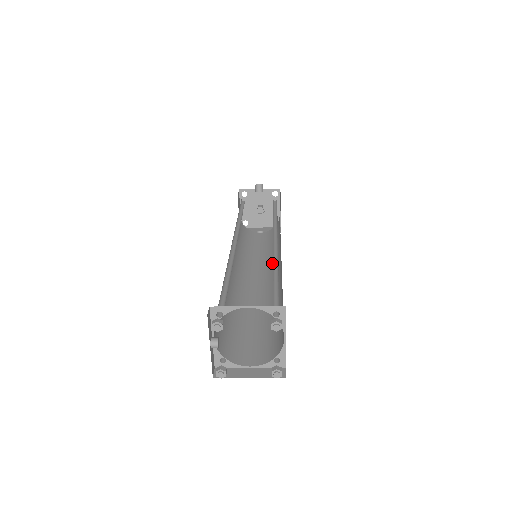
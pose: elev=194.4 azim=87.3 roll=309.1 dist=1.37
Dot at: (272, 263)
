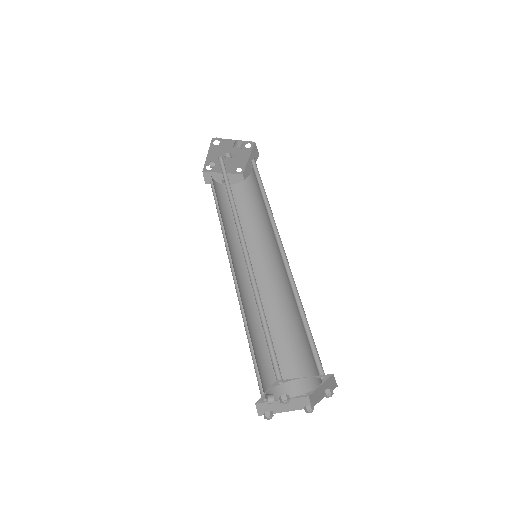
Dot at: (259, 249)
